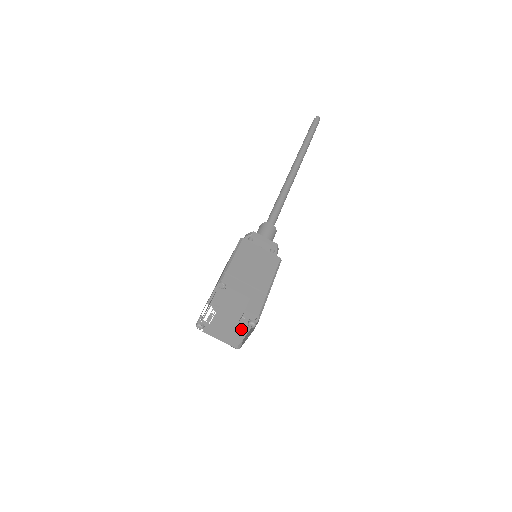
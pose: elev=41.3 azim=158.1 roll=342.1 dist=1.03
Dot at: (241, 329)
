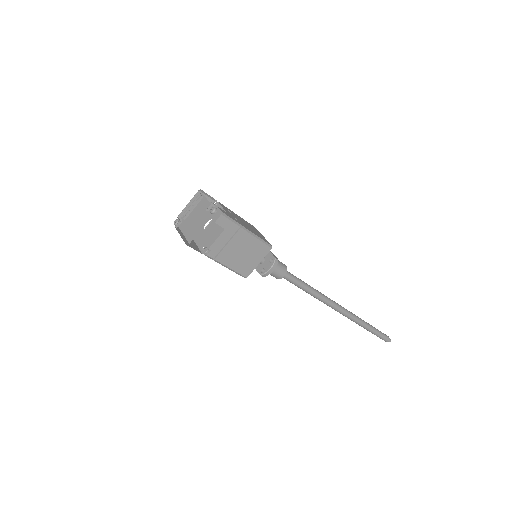
Dot at: (203, 221)
